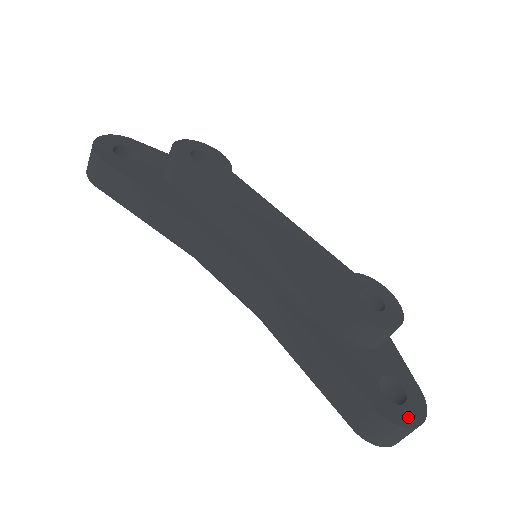
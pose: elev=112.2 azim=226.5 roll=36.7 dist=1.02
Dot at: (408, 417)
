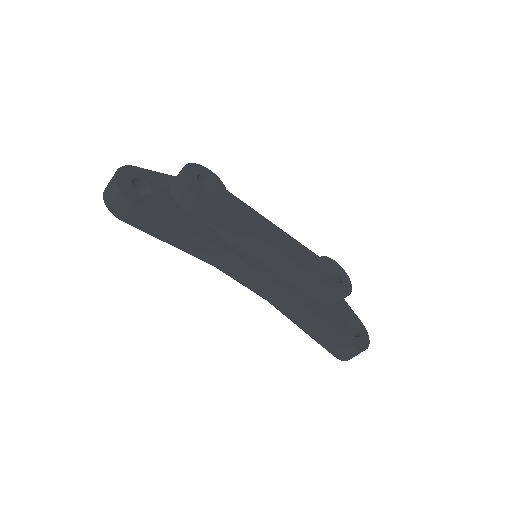
Dot at: (364, 343)
